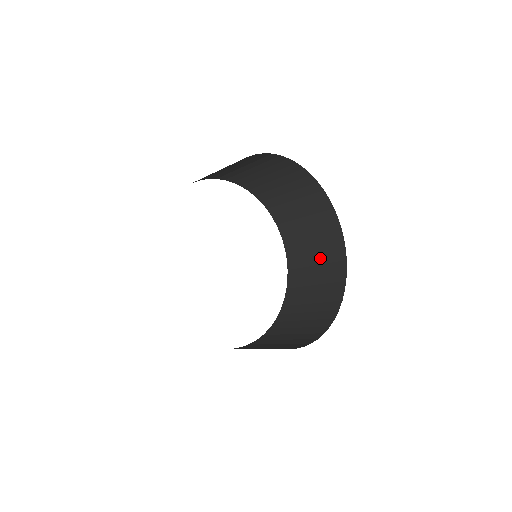
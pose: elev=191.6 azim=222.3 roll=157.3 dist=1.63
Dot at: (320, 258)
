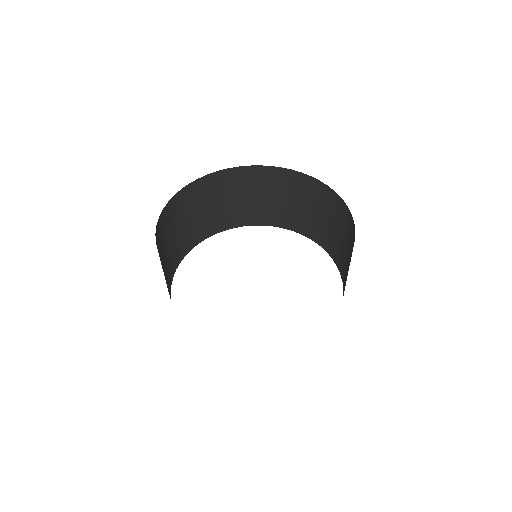
Dot at: (303, 201)
